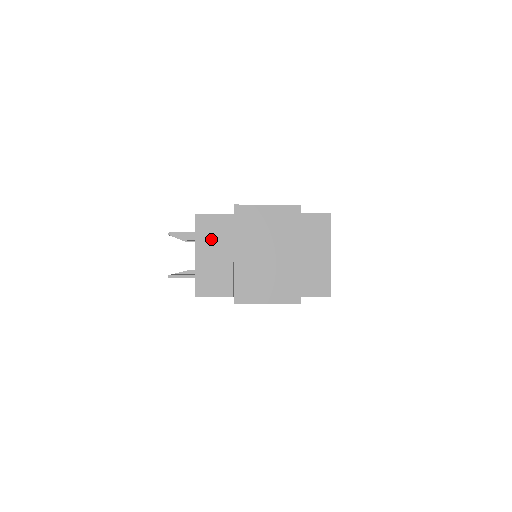
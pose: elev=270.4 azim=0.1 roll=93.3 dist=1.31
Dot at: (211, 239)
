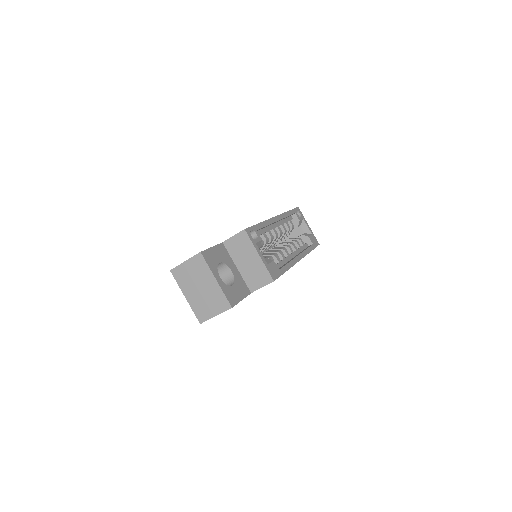
Dot at: occluded
